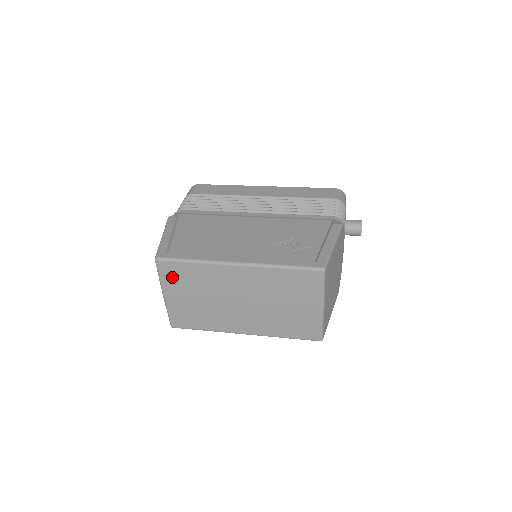
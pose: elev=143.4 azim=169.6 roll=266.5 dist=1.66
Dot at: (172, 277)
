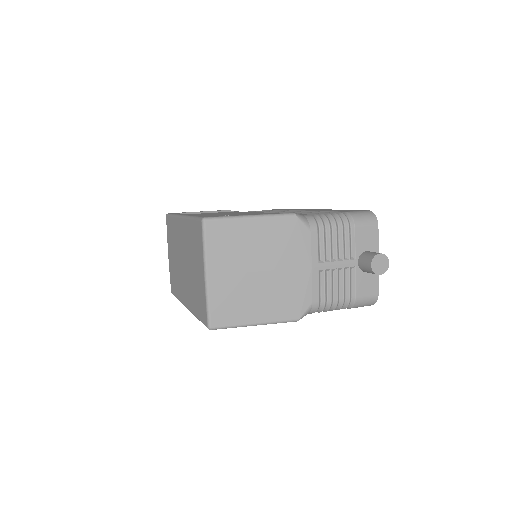
Dot at: (169, 233)
